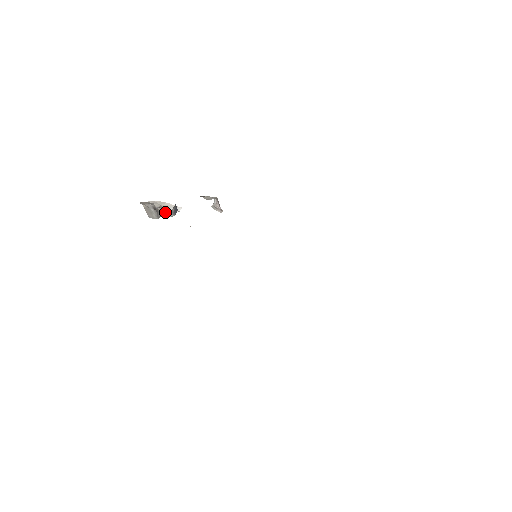
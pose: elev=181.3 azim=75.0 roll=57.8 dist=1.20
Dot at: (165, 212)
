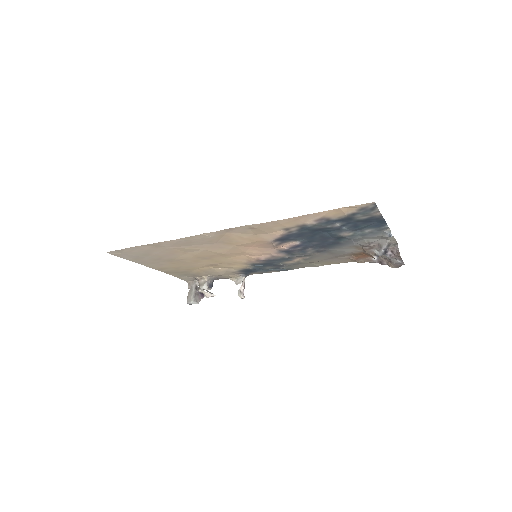
Dot at: (203, 282)
